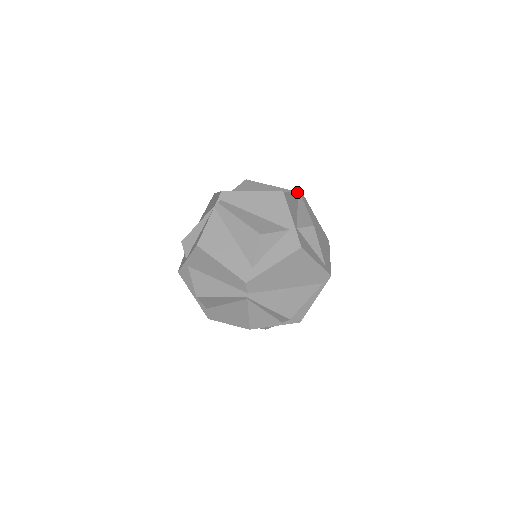
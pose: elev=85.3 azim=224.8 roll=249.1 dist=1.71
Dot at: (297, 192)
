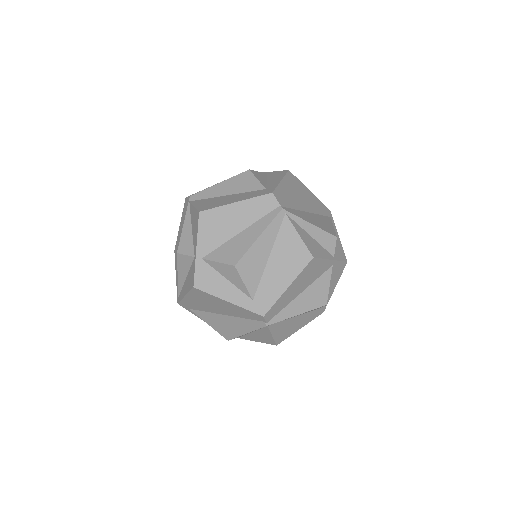
Dot at: occluded
